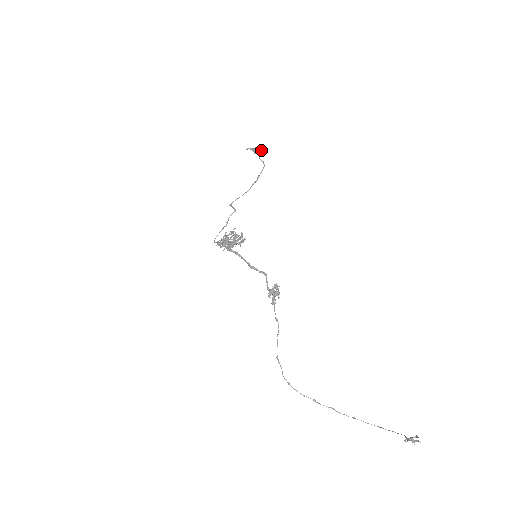
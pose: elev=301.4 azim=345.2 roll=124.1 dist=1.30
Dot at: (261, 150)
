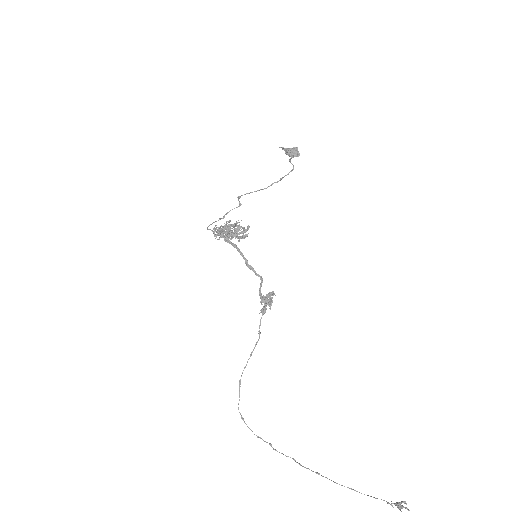
Dot at: (295, 153)
